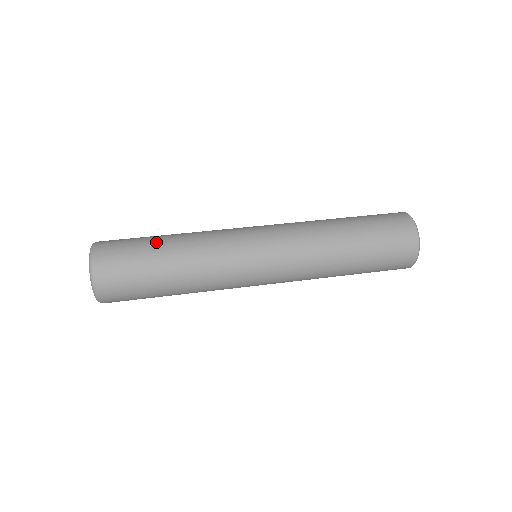
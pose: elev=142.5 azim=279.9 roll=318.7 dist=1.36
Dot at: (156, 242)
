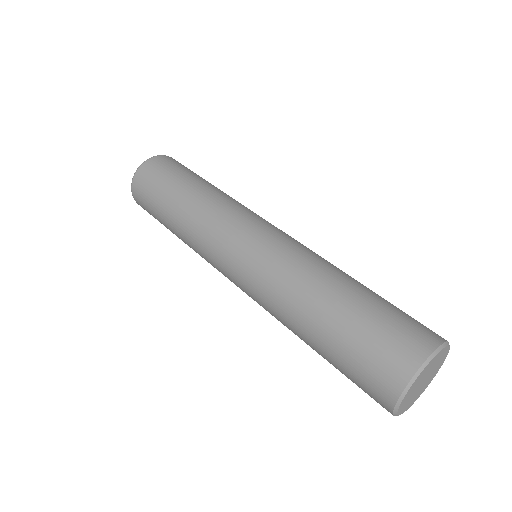
Dot at: (175, 188)
